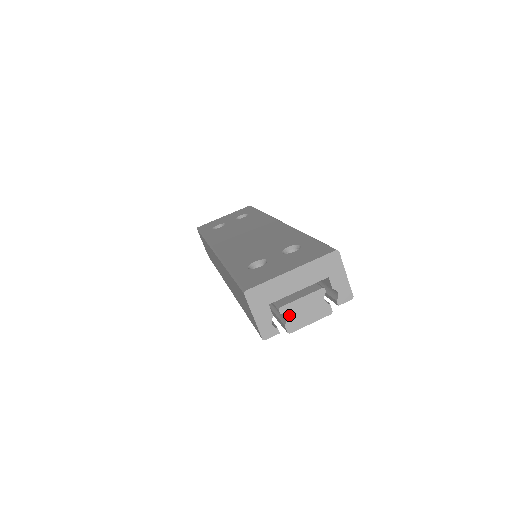
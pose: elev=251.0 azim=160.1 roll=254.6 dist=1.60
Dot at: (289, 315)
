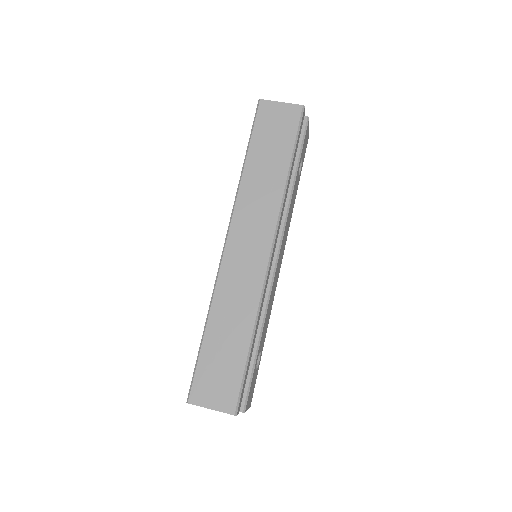
Dot at: occluded
